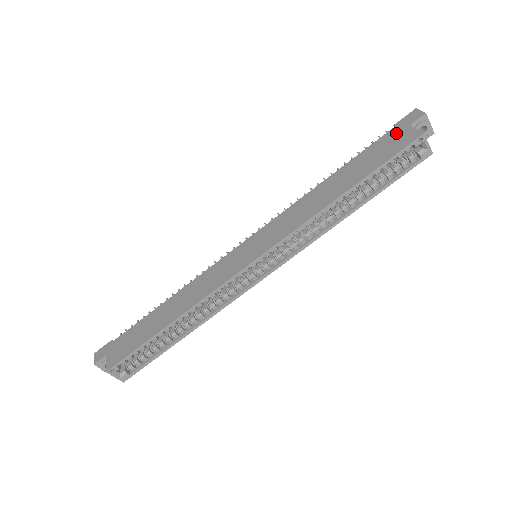
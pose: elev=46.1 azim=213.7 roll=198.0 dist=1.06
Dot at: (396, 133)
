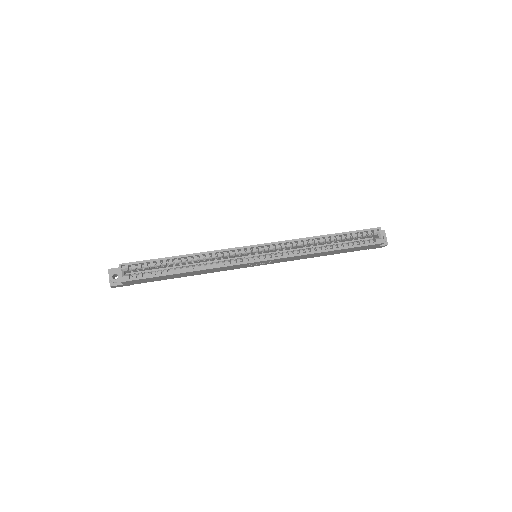
Dot at: occluded
